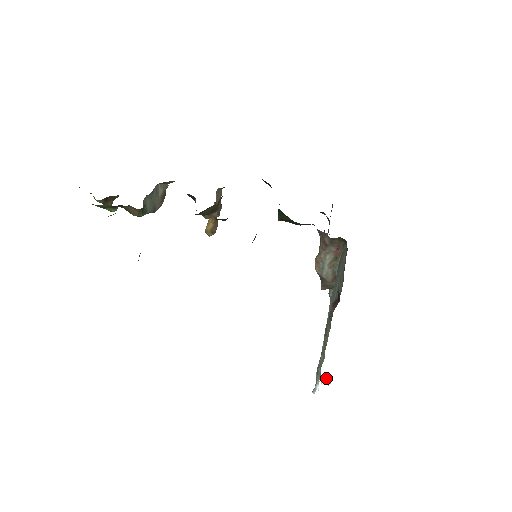
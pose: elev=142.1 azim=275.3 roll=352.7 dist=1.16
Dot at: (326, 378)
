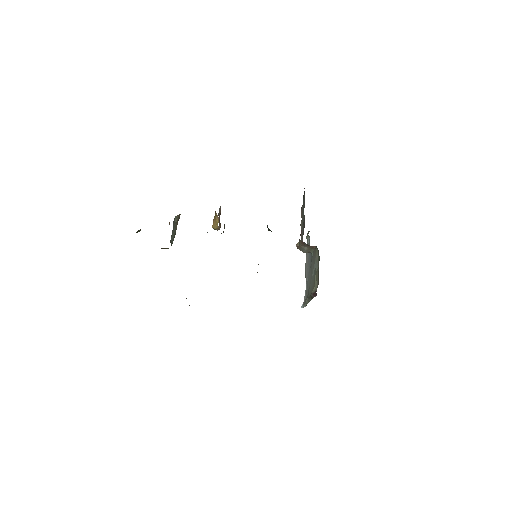
Dot at: occluded
